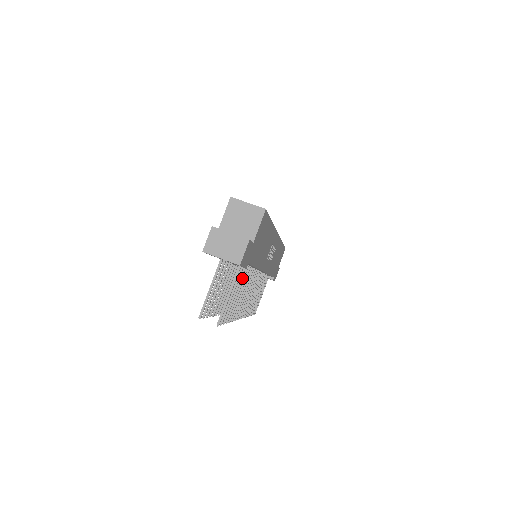
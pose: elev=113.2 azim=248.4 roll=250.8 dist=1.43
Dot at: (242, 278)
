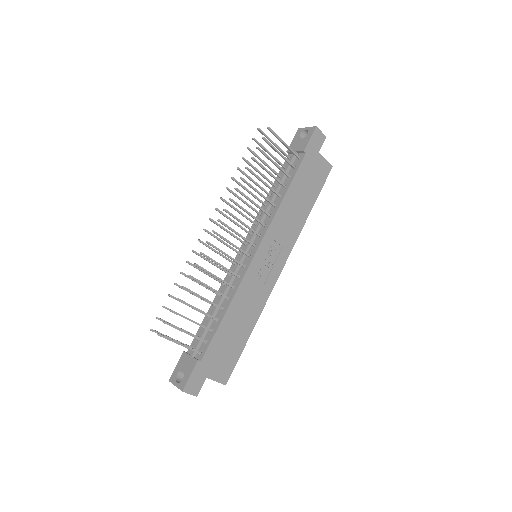
Dot at: (277, 179)
